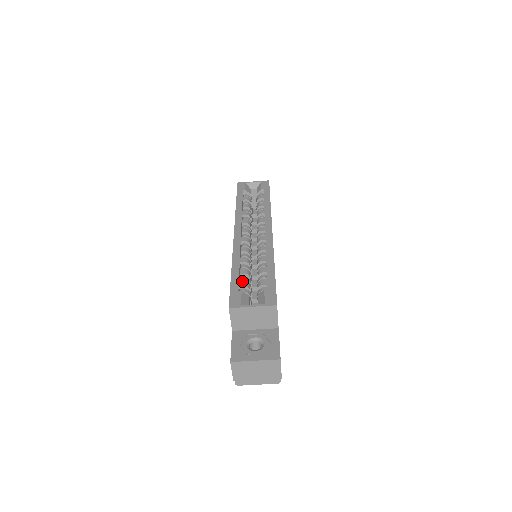
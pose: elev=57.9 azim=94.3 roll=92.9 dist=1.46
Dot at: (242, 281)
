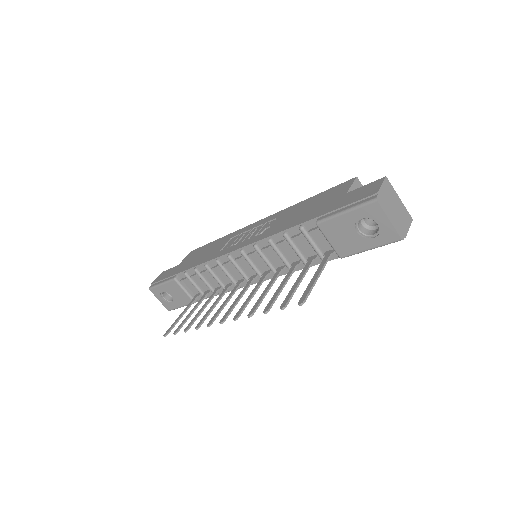
Dot at: occluded
